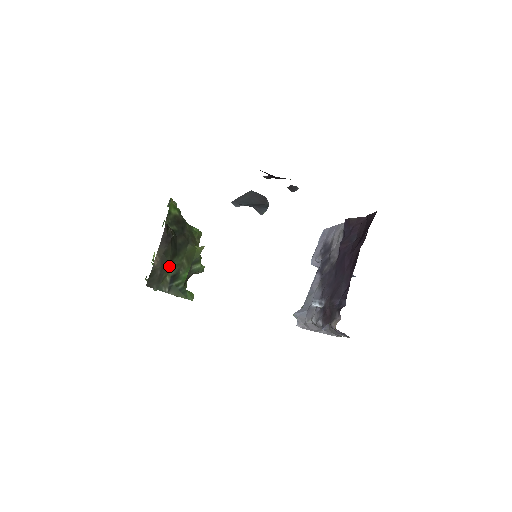
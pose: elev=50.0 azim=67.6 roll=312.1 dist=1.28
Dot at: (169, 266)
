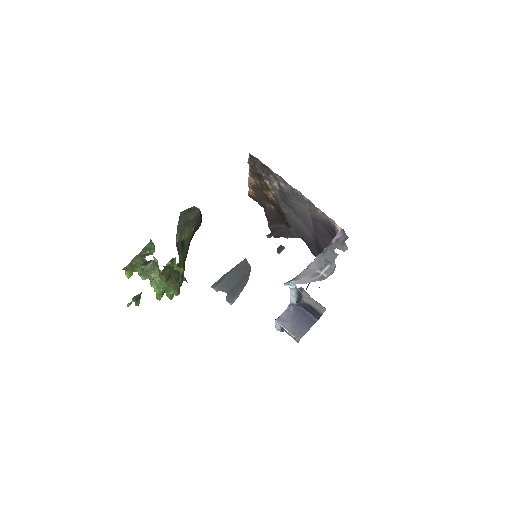
Dot at: (191, 230)
